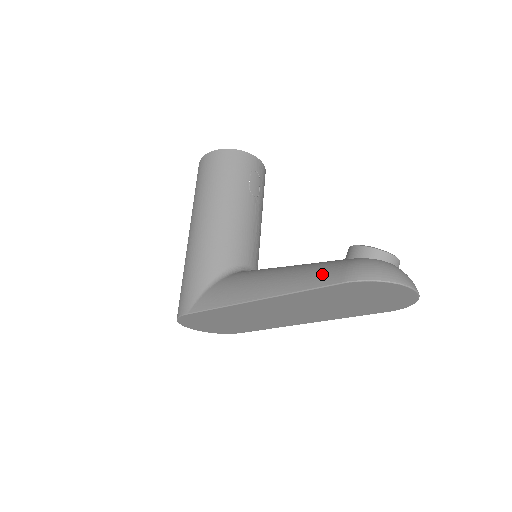
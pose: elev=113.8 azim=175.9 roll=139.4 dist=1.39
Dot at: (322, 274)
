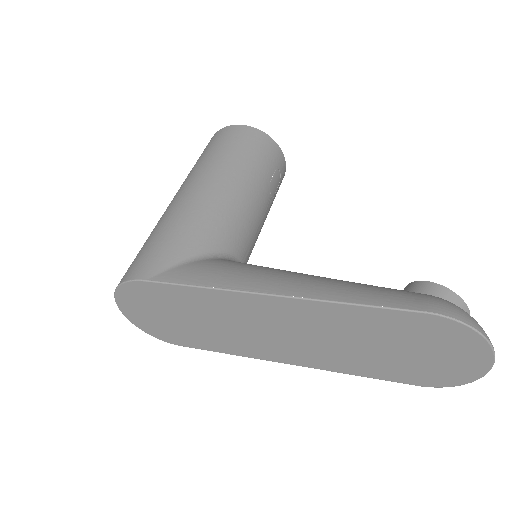
Dot at: (388, 294)
